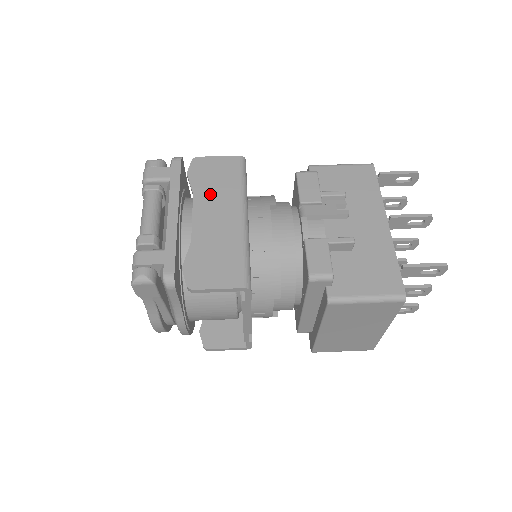
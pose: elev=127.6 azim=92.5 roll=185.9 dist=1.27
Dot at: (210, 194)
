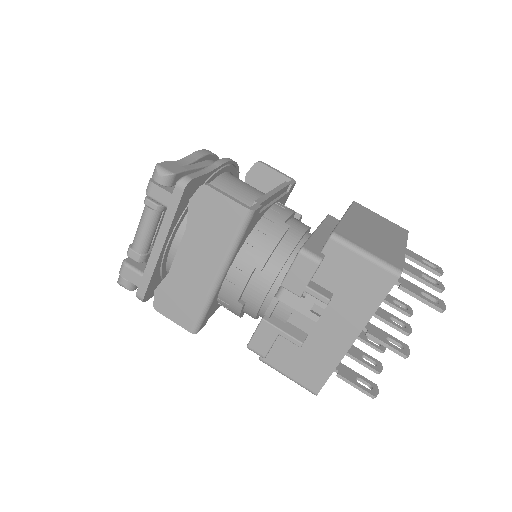
Dot at: (200, 238)
